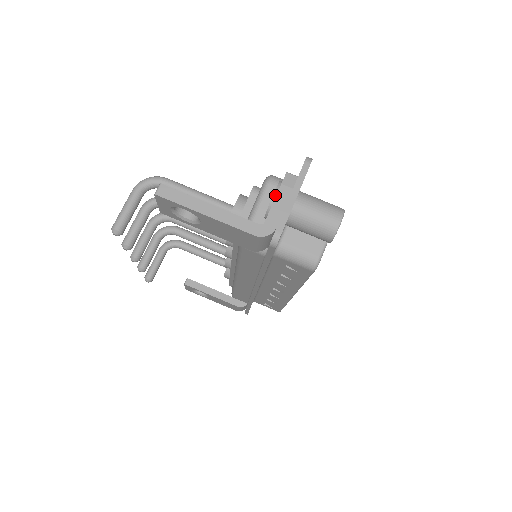
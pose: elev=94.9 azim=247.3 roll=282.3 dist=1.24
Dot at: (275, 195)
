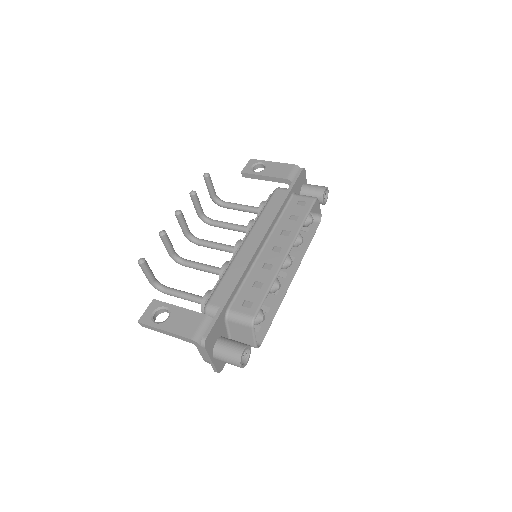
Dot at: occluded
